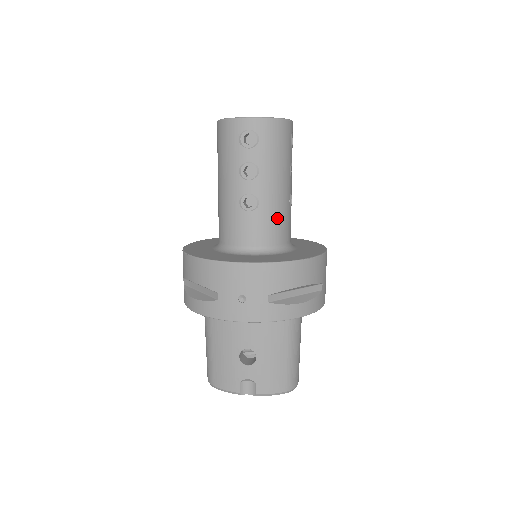
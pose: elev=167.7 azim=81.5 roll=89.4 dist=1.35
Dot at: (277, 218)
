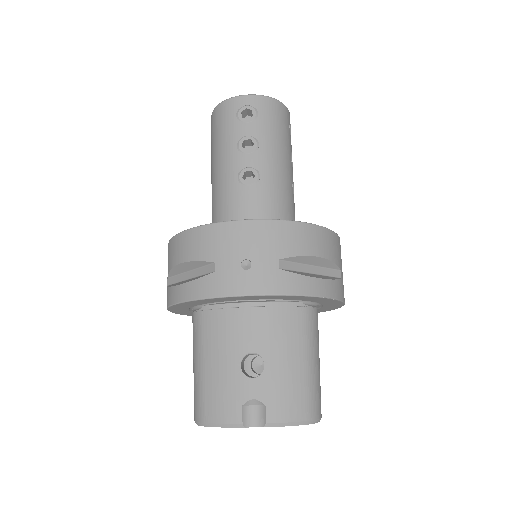
Dot at: (281, 197)
